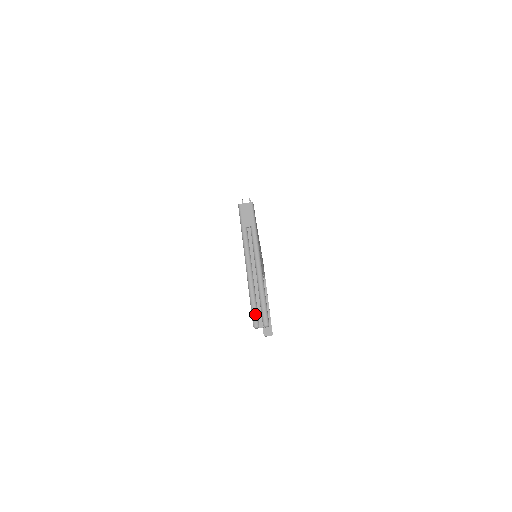
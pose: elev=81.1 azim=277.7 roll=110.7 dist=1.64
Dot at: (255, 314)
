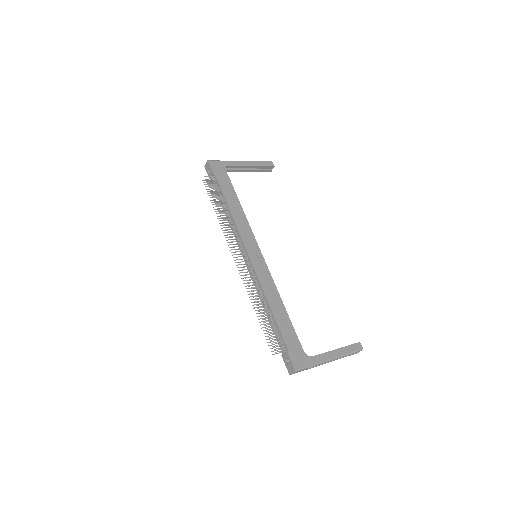
Dot at: occluded
